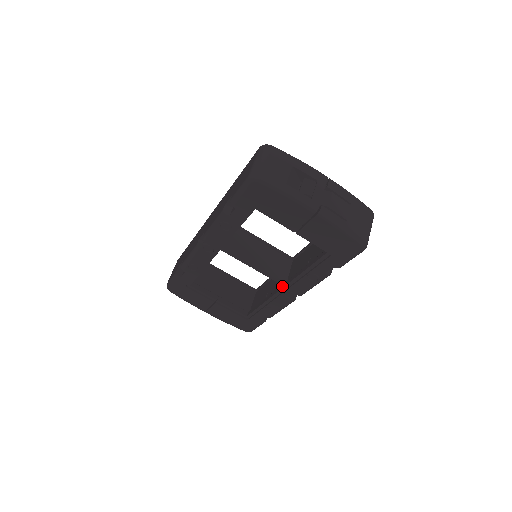
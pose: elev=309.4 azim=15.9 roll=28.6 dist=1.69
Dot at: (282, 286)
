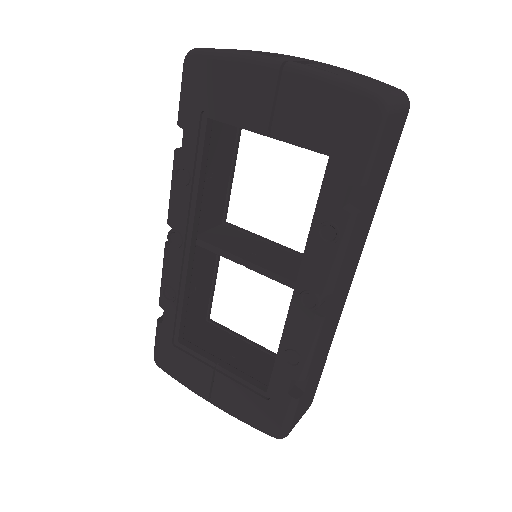
Dot at: (295, 288)
